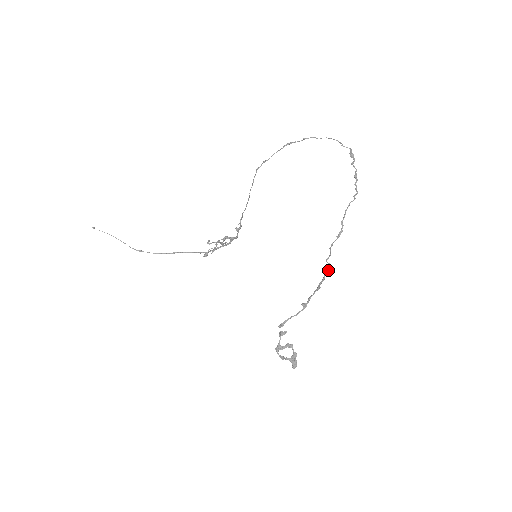
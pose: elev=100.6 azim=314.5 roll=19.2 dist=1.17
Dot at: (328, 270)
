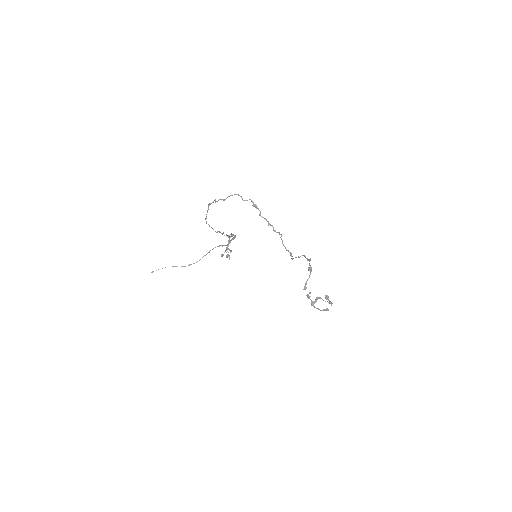
Dot at: (305, 256)
